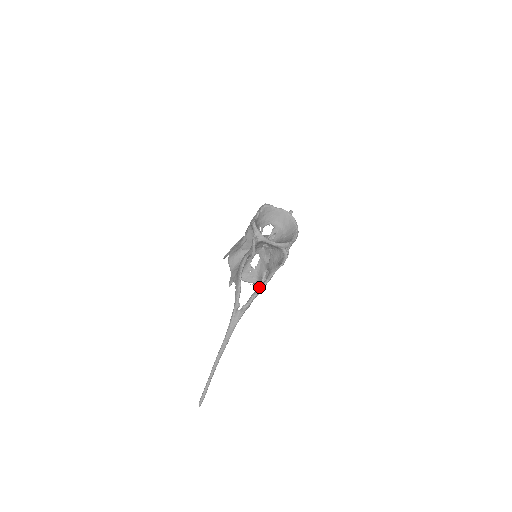
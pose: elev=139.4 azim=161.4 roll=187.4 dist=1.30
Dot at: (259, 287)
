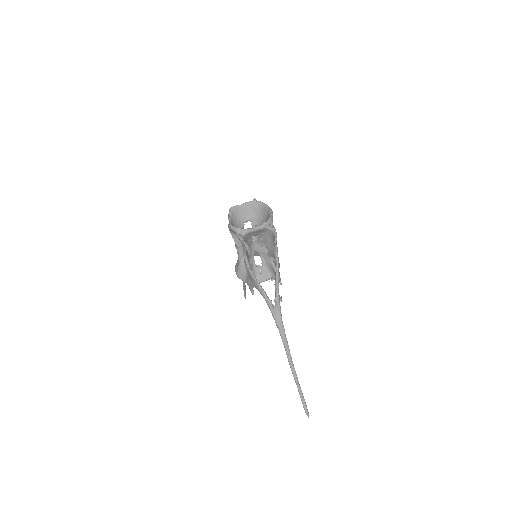
Dot at: (275, 274)
